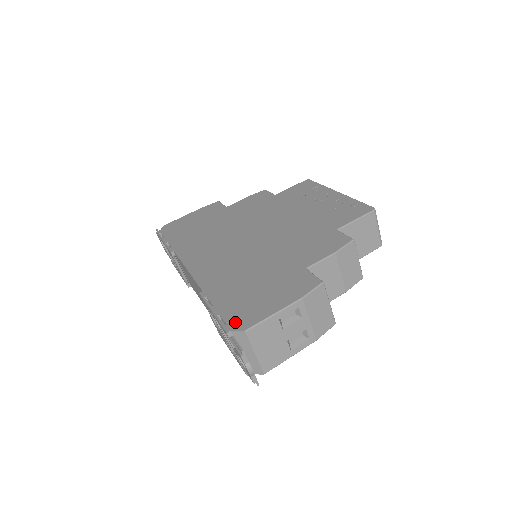
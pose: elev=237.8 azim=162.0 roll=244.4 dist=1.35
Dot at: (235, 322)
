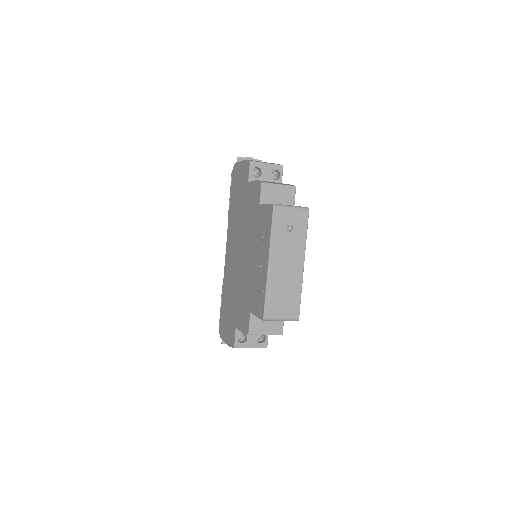
Dot at: (220, 327)
